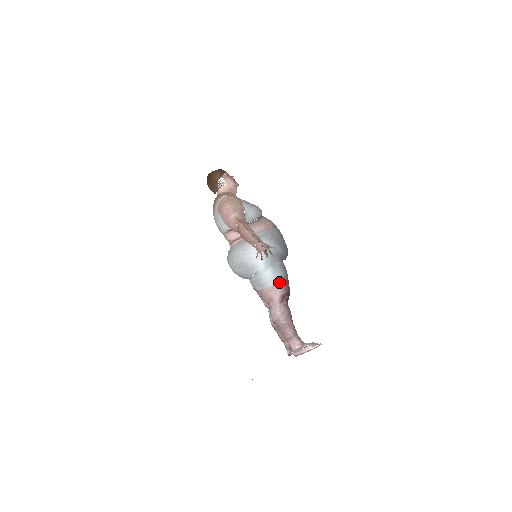
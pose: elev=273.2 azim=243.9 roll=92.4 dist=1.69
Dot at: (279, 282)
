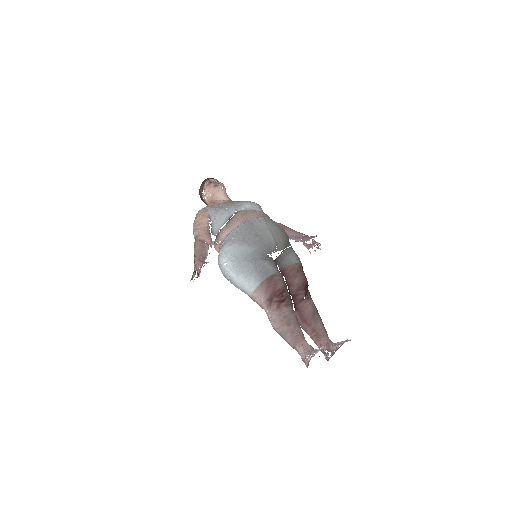
Dot at: (256, 287)
